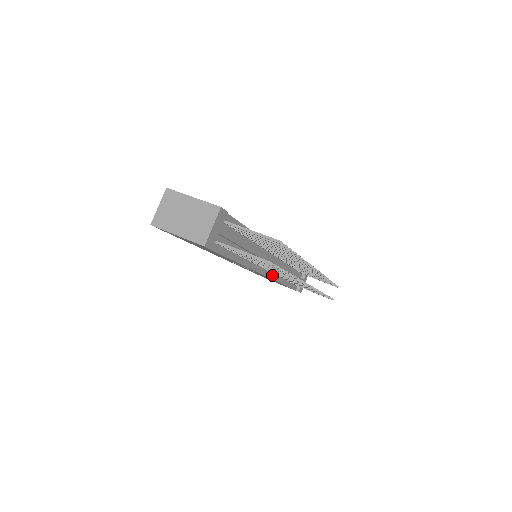
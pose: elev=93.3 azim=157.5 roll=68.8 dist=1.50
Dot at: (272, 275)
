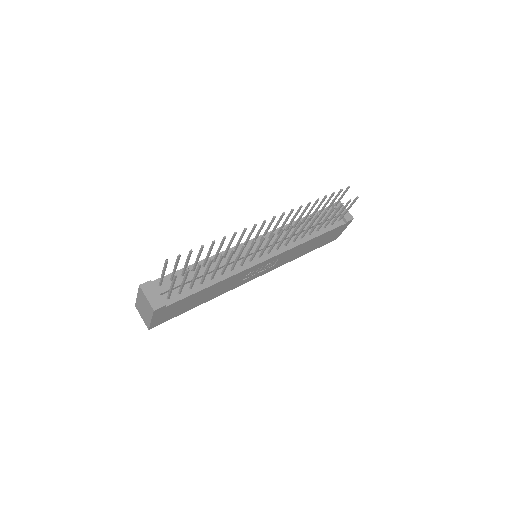
Dot at: (282, 249)
